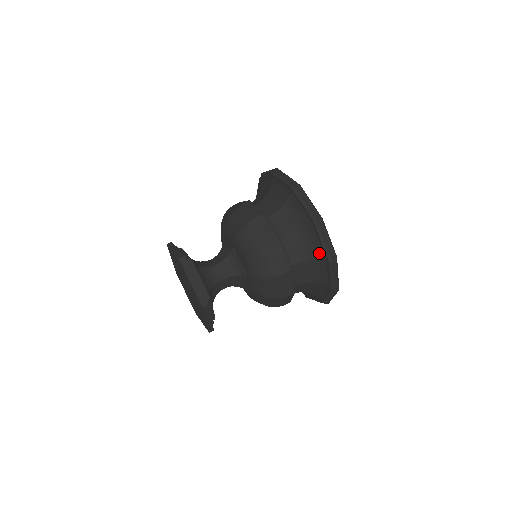
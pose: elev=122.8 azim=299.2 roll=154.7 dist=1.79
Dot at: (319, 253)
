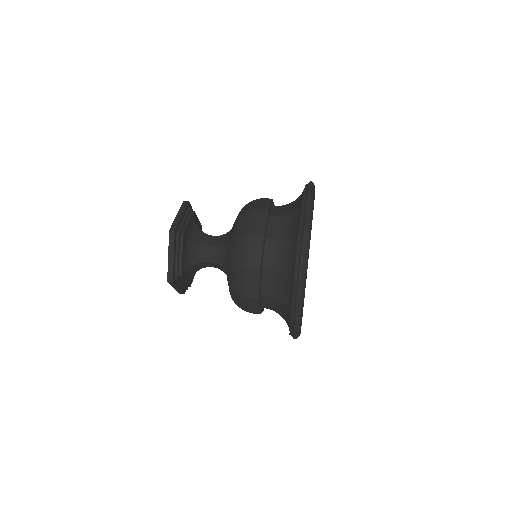
Dot at: (296, 229)
